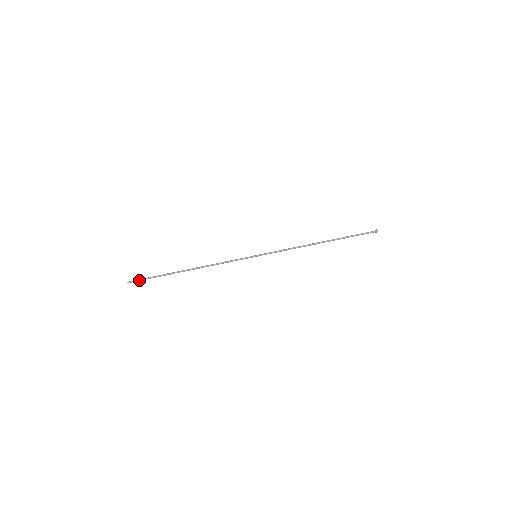
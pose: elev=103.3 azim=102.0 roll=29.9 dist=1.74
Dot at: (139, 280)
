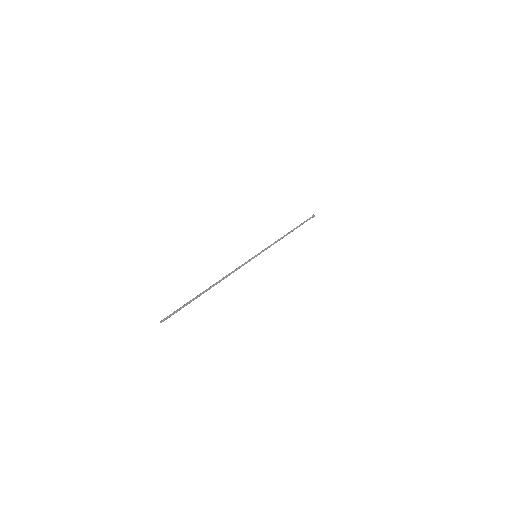
Dot at: occluded
